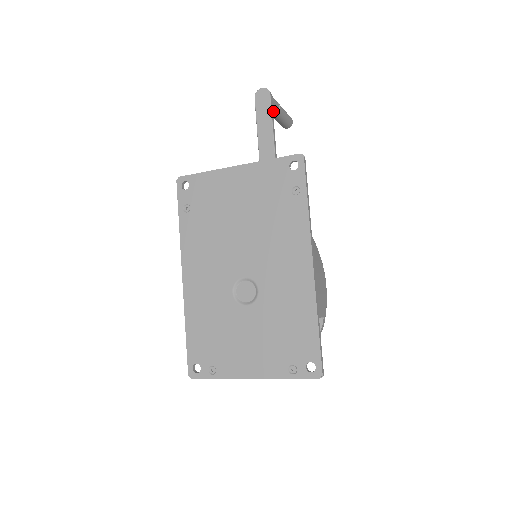
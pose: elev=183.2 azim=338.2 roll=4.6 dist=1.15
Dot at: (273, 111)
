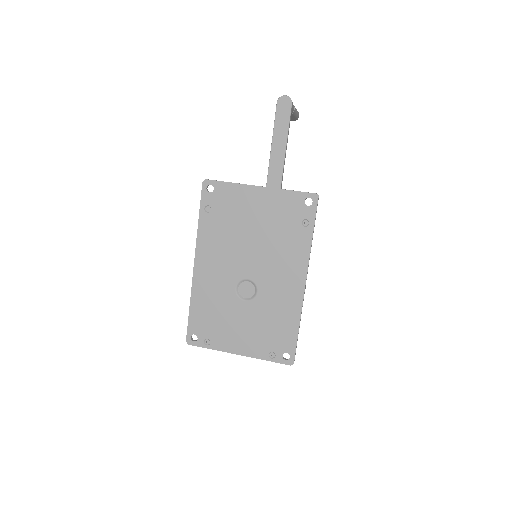
Dot at: occluded
